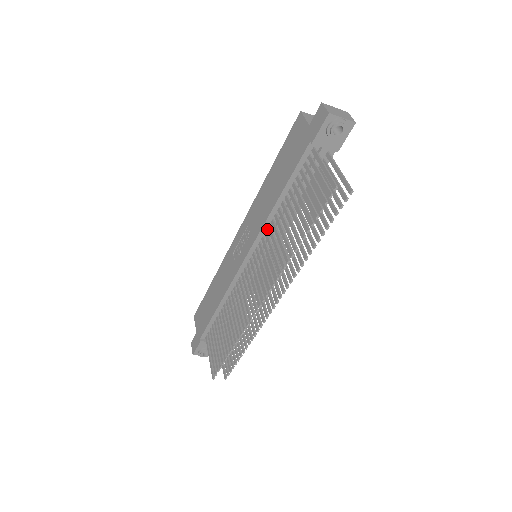
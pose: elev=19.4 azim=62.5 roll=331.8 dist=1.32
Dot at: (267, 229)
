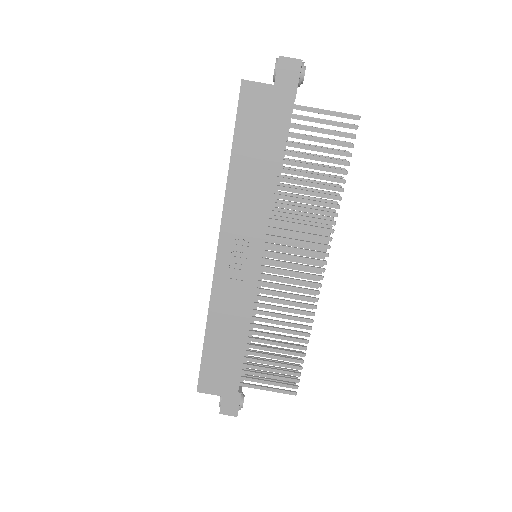
Dot at: (269, 216)
